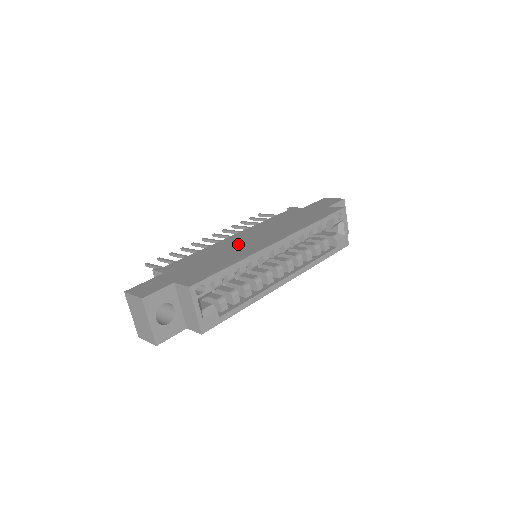
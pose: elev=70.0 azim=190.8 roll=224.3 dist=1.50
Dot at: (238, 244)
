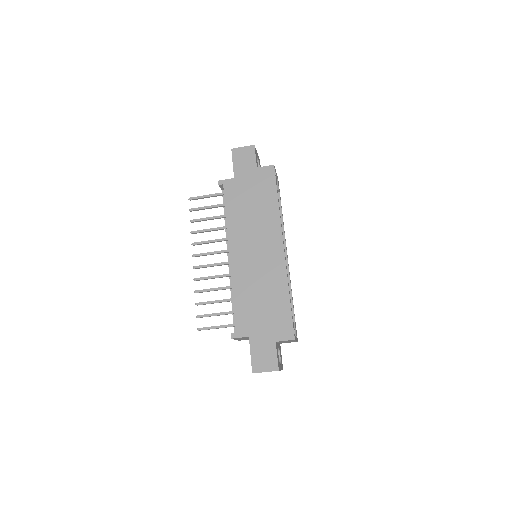
Dot at: (255, 268)
